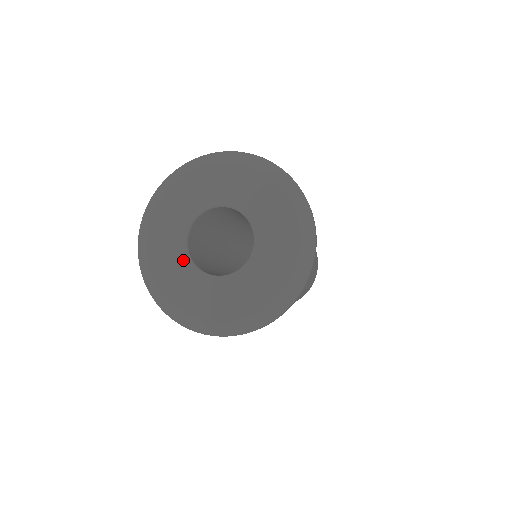
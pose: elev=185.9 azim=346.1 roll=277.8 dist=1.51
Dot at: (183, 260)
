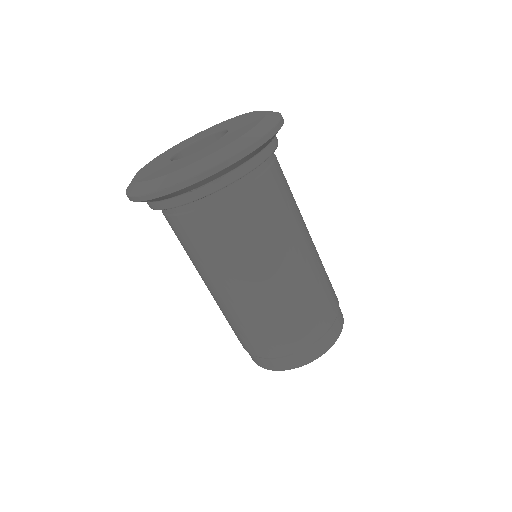
Dot at: (175, 162)
